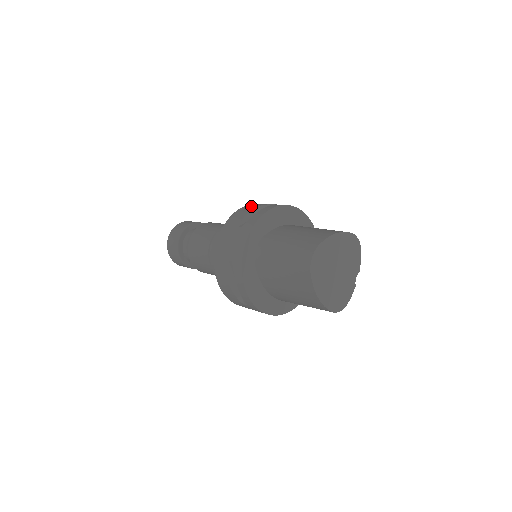
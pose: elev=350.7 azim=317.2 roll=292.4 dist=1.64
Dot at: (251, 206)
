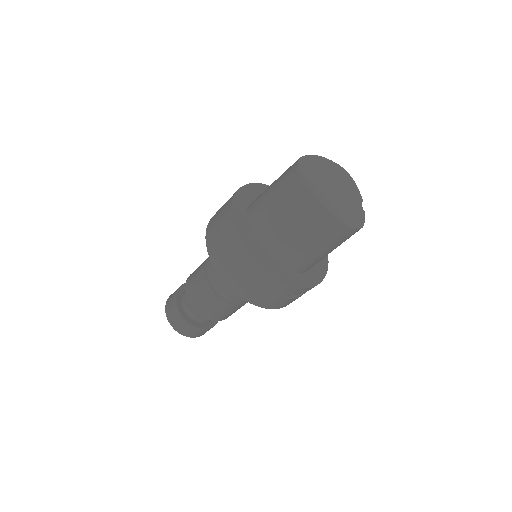
Dot at: occluded
